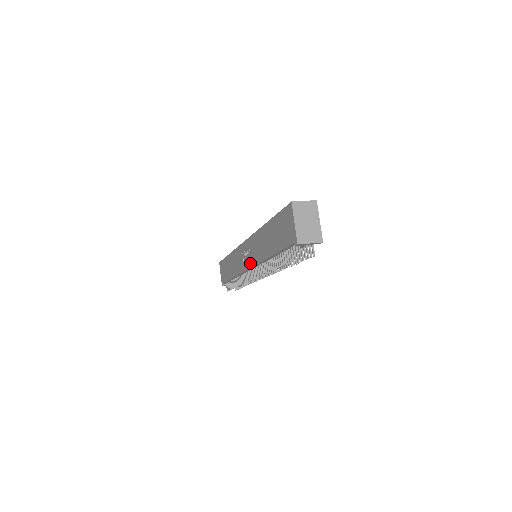
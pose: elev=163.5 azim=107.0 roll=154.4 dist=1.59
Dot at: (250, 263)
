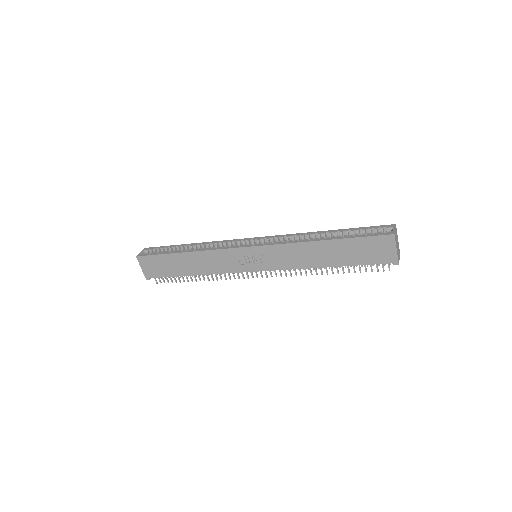
Dot at: (265, 267)
